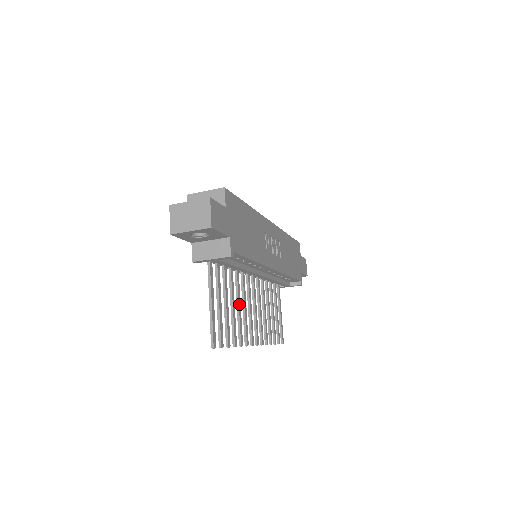
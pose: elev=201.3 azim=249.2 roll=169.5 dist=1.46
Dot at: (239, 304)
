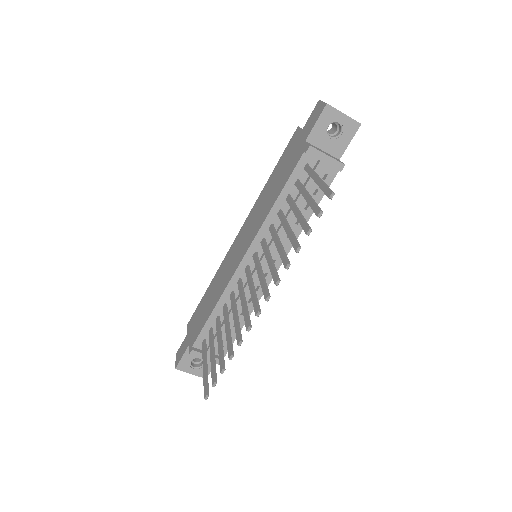
Dot at: (280, 243)
